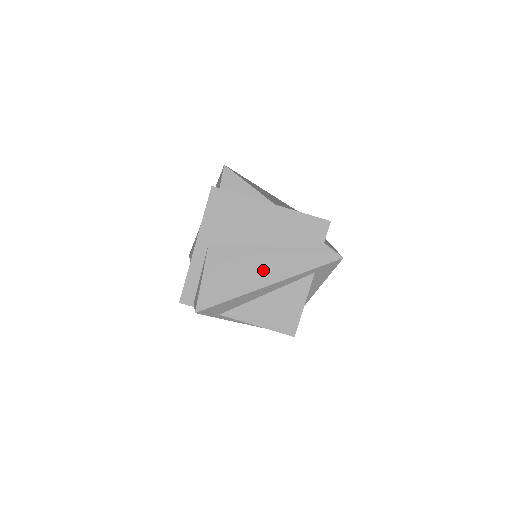
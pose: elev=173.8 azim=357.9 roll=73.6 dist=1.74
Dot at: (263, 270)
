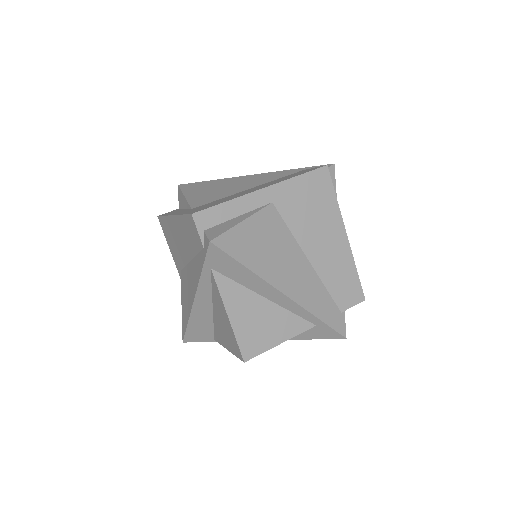
Dot at: (292, 276)
